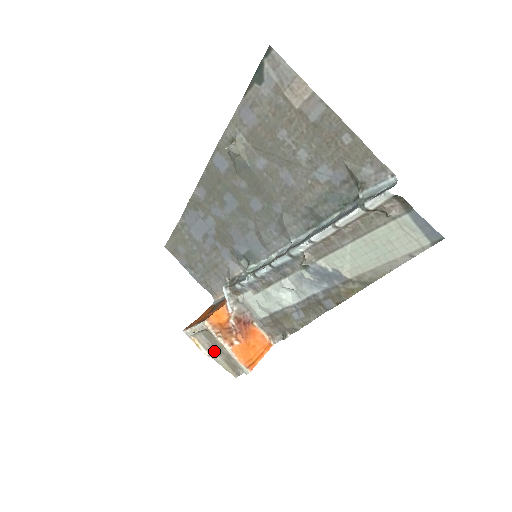
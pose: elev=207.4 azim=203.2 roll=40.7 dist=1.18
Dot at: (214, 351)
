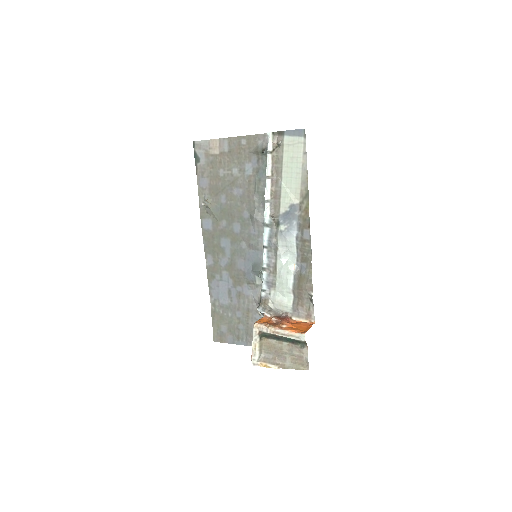
Dot at: (280, 361)
